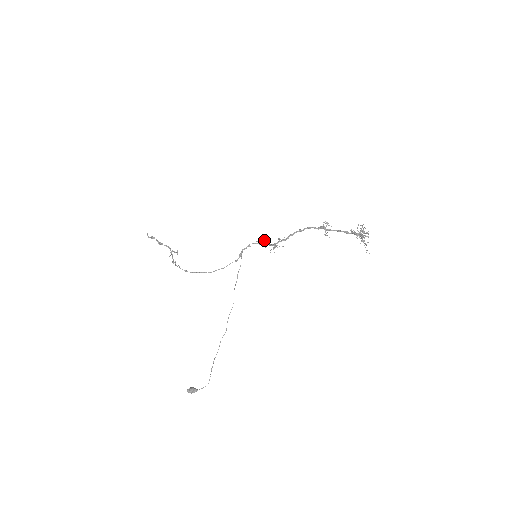
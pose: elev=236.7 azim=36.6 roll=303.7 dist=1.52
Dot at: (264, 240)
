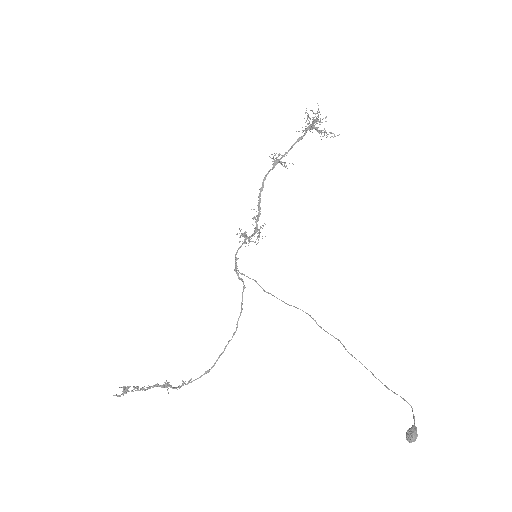
Dot at: (244, 233)
